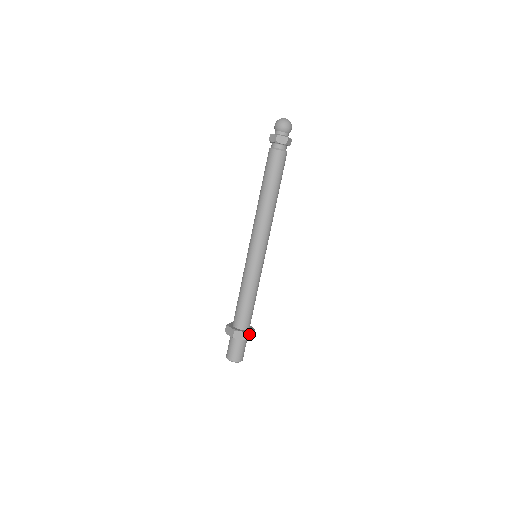
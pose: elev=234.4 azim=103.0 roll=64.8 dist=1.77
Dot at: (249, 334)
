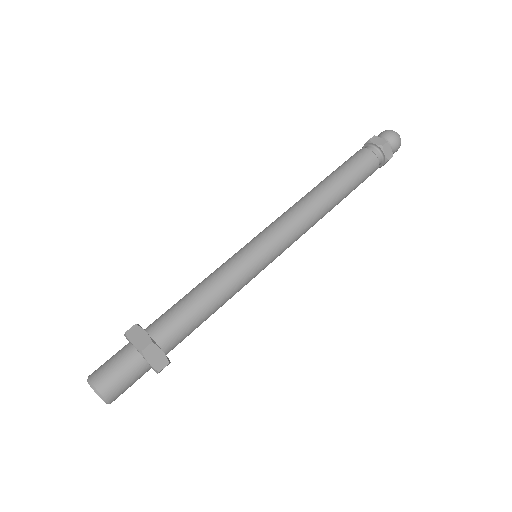
Dot at: (168, 363)
